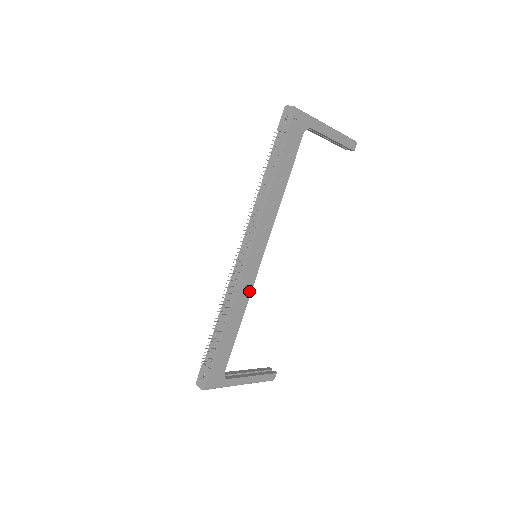
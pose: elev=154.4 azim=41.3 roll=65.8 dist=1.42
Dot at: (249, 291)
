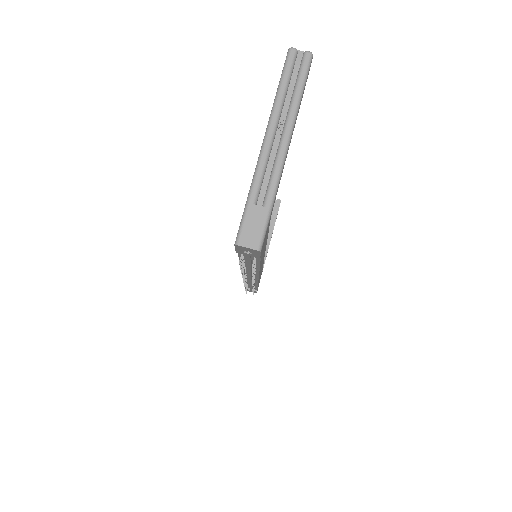
Dot at: occluded
